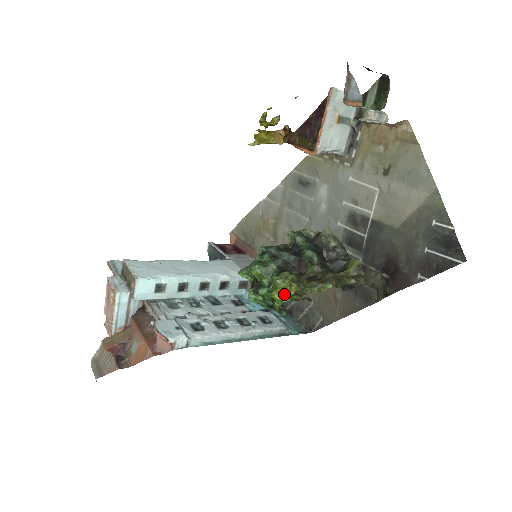
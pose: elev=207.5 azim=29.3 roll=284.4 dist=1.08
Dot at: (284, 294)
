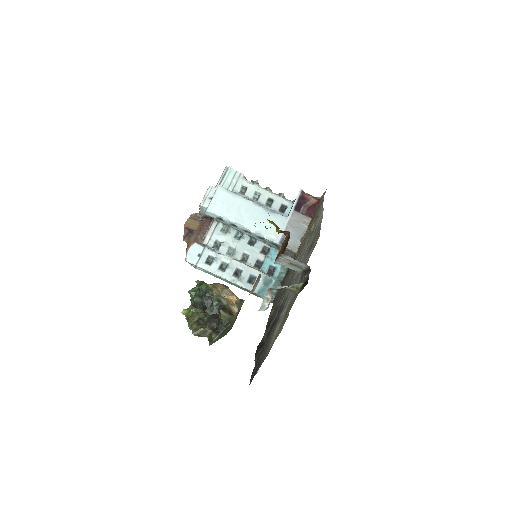
Dot at: (185, 315)
